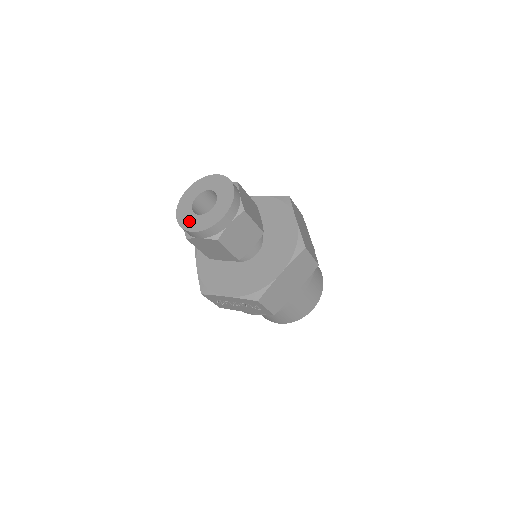
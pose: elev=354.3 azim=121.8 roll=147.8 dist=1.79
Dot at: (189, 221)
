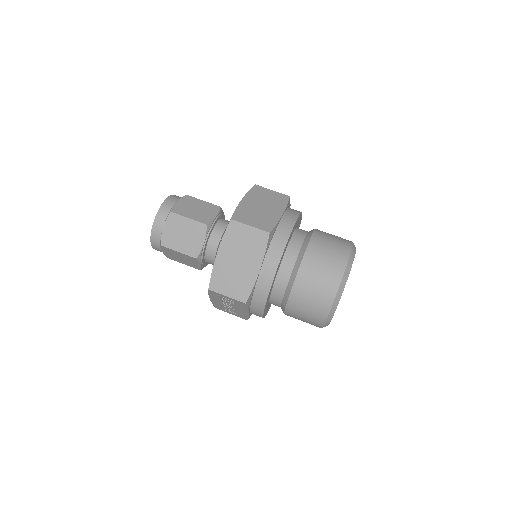
Dot at: occluded
